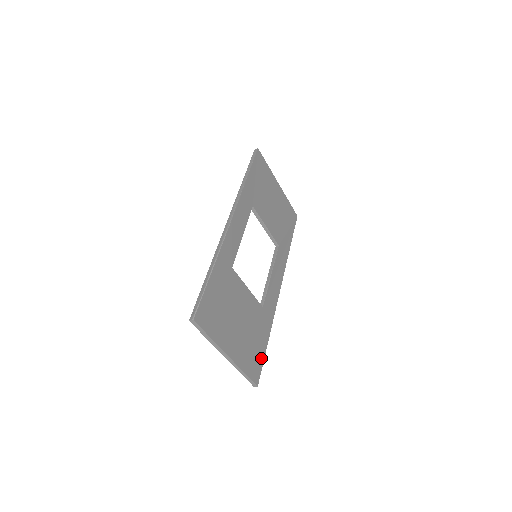
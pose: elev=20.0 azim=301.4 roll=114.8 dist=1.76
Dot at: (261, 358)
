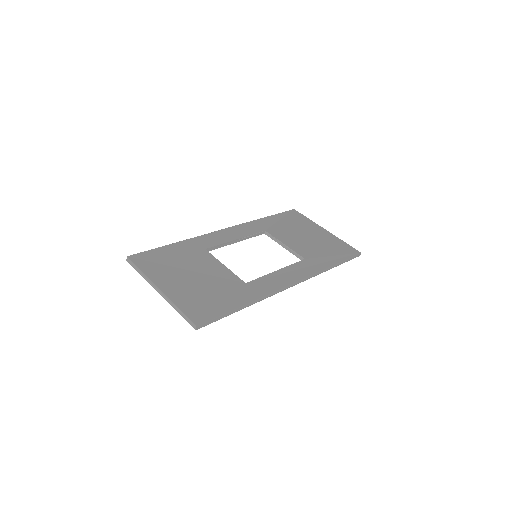
Dot at: (218, 311)
